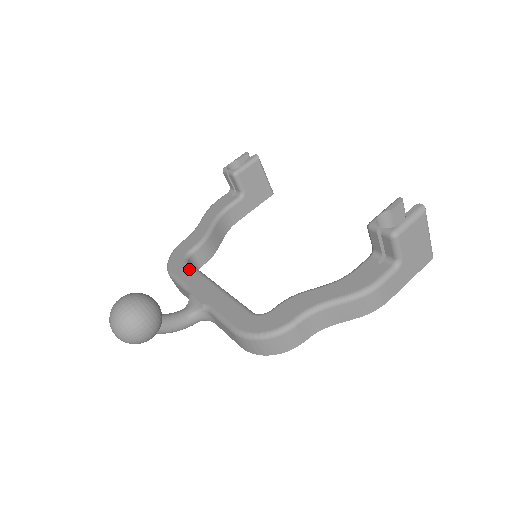
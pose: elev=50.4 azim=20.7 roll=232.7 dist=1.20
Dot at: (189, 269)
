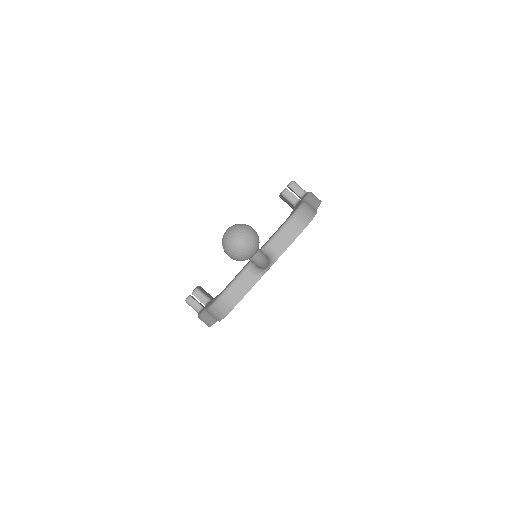
Dot at: occluded
